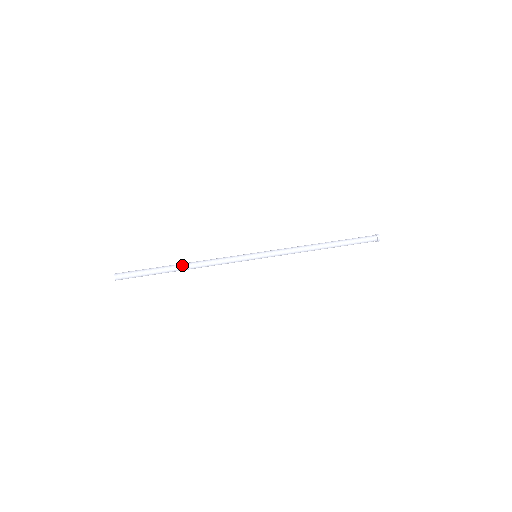
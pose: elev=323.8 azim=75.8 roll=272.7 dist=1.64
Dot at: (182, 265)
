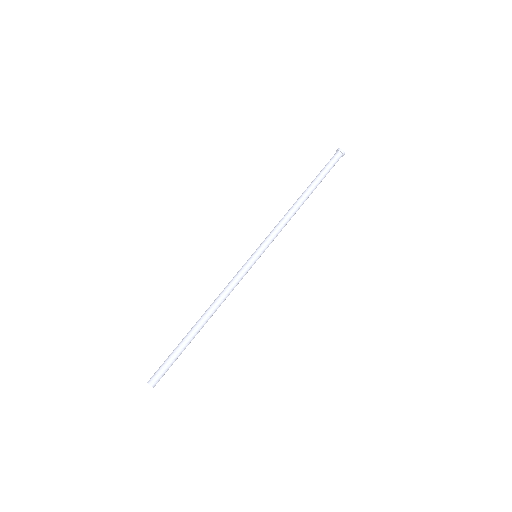
Dot at: (204, 324)
